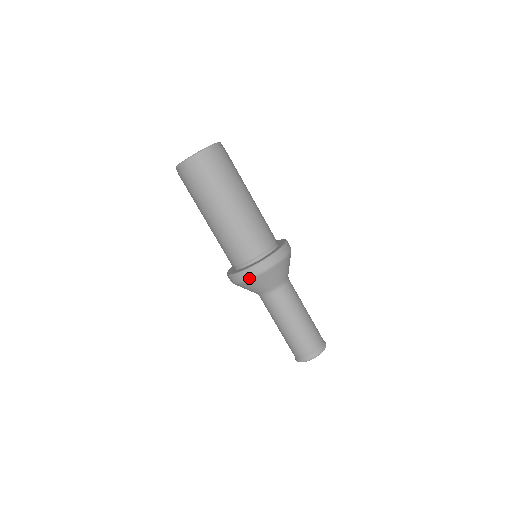
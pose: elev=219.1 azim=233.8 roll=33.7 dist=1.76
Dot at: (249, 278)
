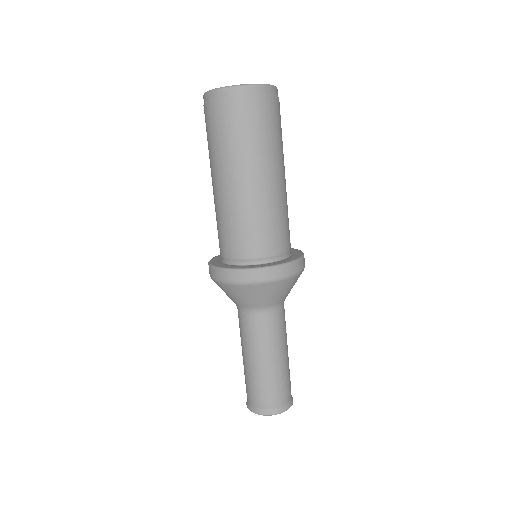
Dot at: (251, 282)
